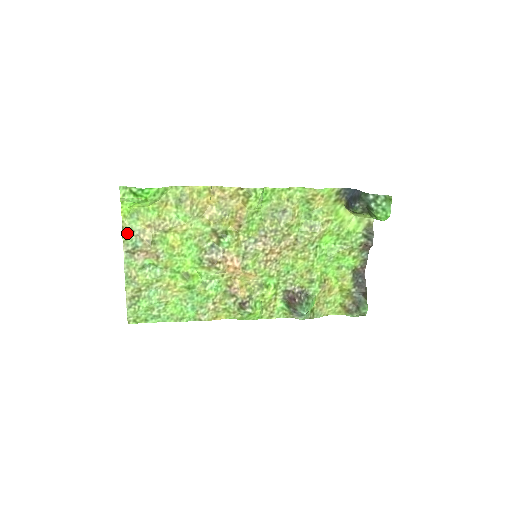
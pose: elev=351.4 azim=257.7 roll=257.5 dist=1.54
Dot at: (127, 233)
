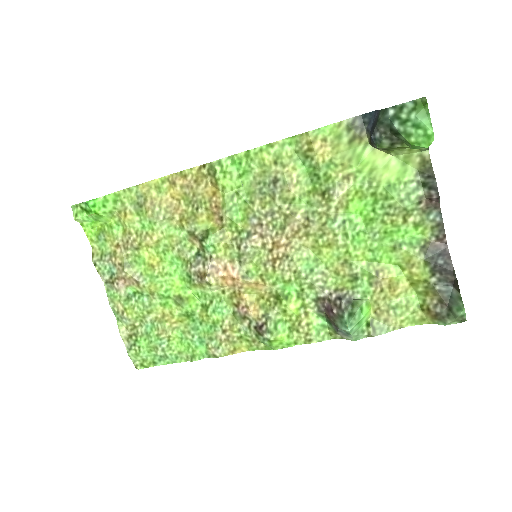
Dot at: (98, 260)
